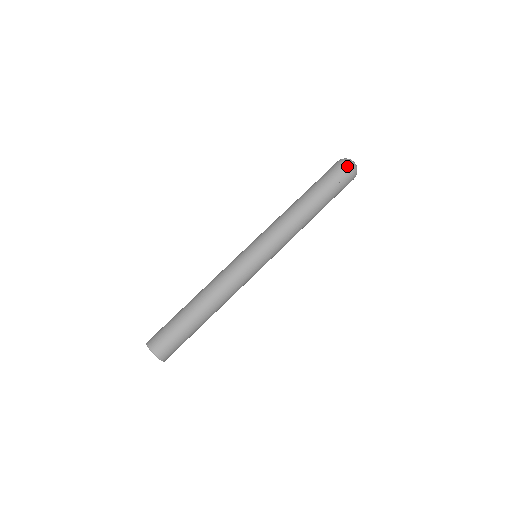
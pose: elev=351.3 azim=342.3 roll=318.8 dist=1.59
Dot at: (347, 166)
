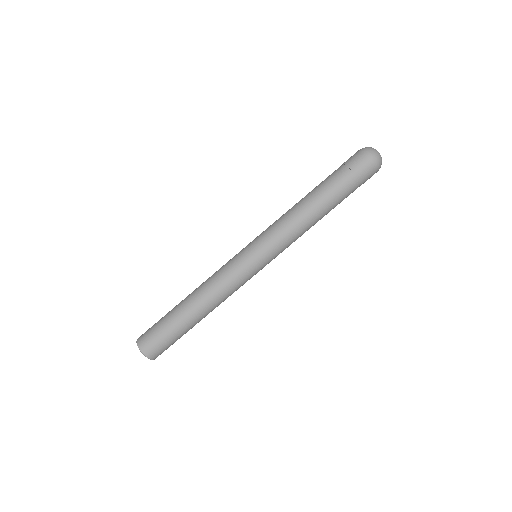
Dot at: (364, 154)
